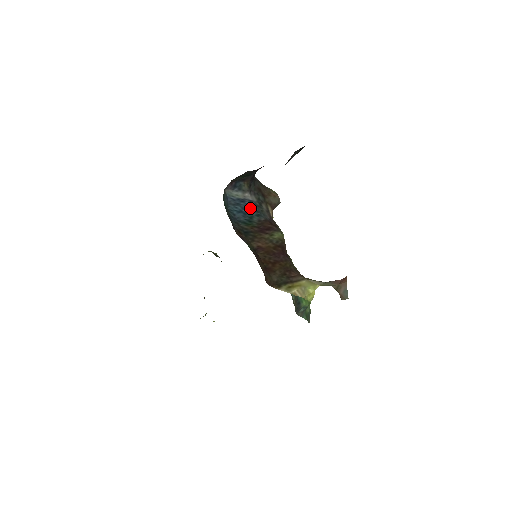
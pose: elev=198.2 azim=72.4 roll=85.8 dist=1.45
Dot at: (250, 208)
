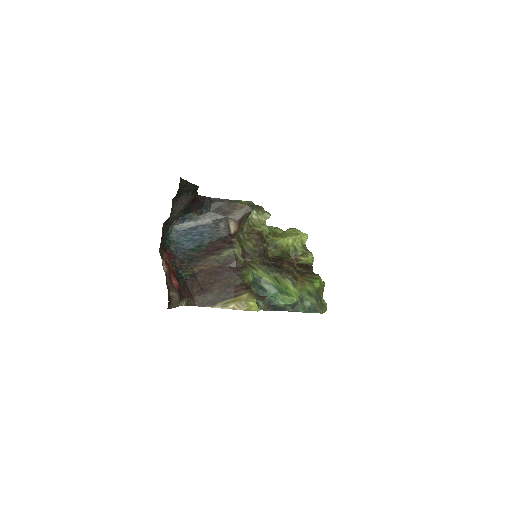
Dot at: (202, 233)
